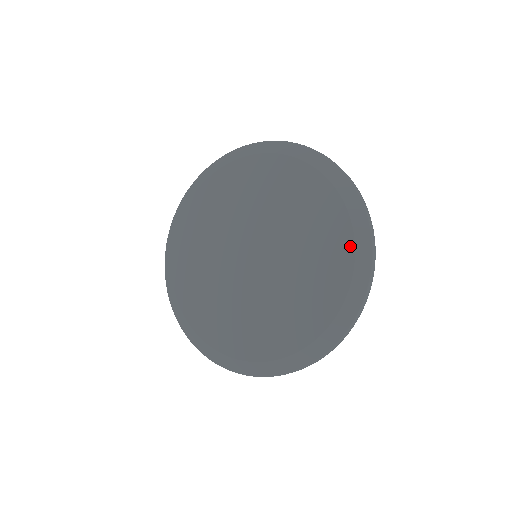
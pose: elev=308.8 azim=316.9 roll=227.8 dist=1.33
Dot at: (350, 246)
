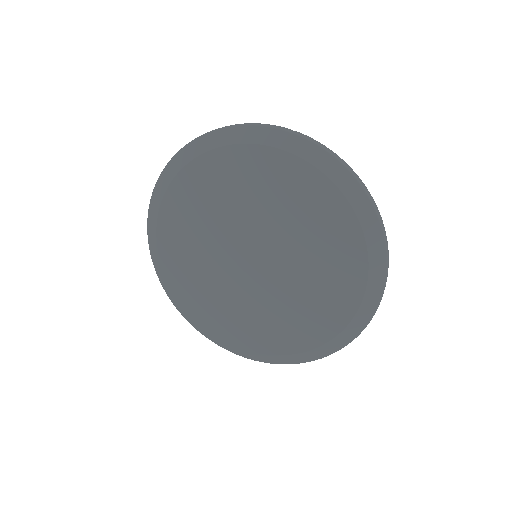
Dot at: (356, 229)
